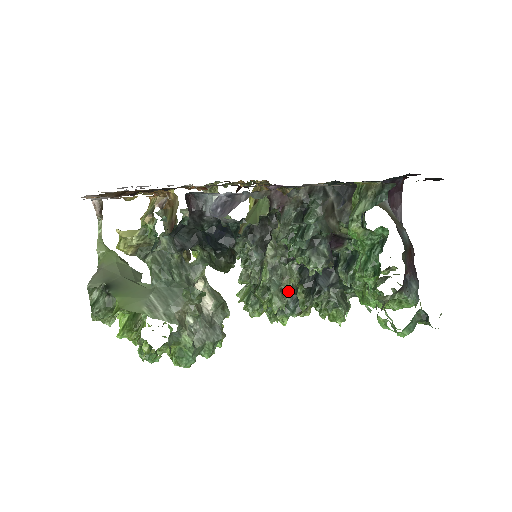
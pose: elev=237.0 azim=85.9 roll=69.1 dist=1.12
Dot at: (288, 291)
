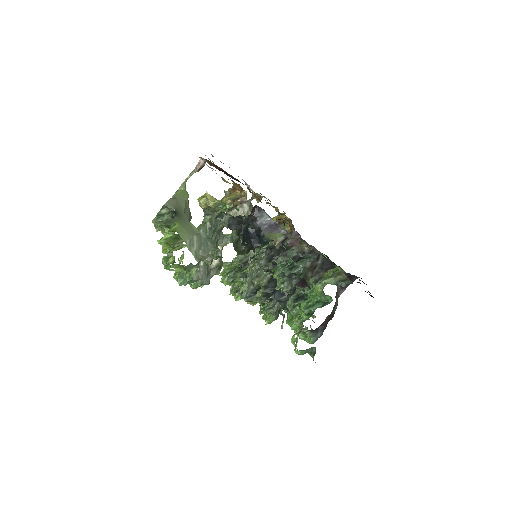
Dot at: (254, 285)
